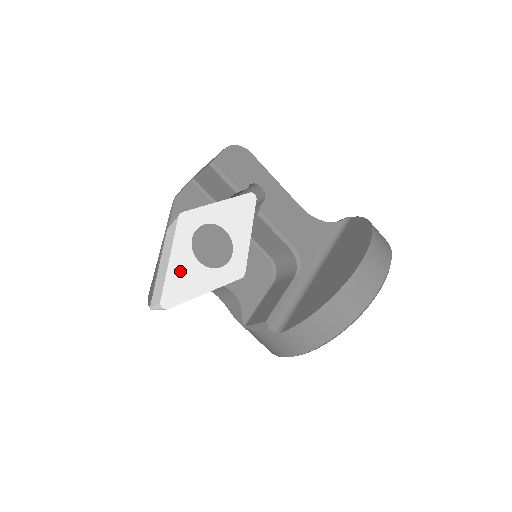
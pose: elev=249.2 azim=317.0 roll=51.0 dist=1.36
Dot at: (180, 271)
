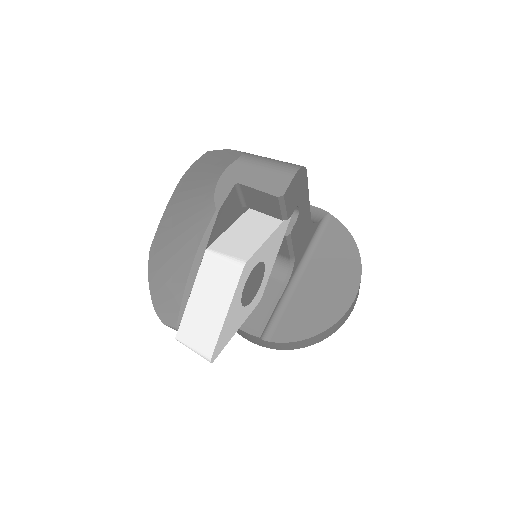
Dot at: (229, 322)
